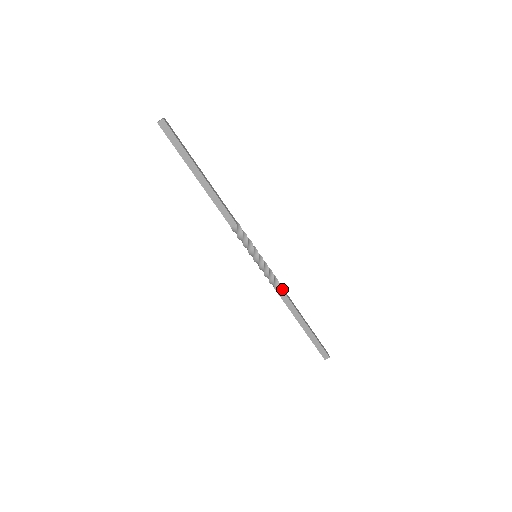
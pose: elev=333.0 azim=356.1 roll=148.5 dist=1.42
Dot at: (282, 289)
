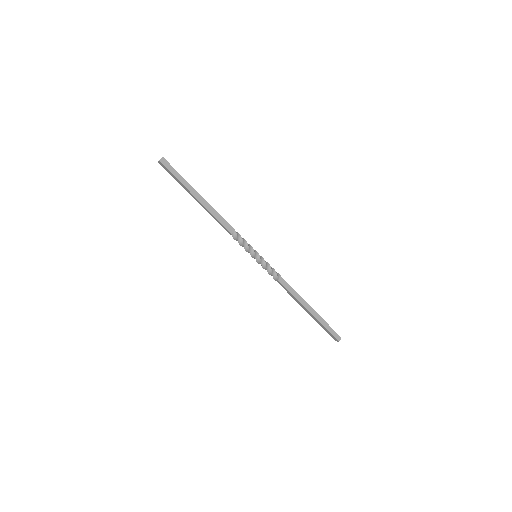
Dot at: (282, 284)
